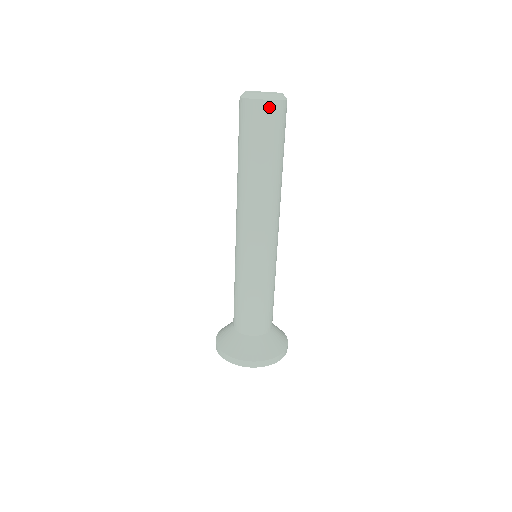
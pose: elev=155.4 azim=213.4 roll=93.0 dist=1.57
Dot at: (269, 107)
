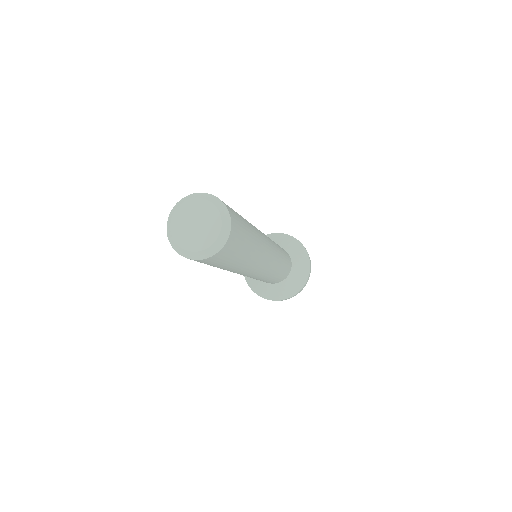
Dot at: (211, 259)
